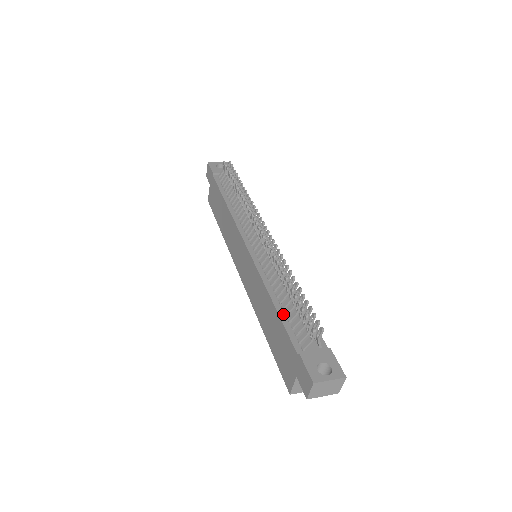
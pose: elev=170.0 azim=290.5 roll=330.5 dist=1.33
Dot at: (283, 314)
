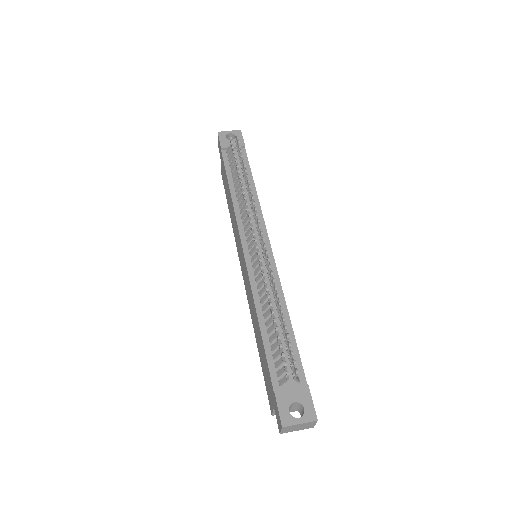
Dot at: (267, 340)
